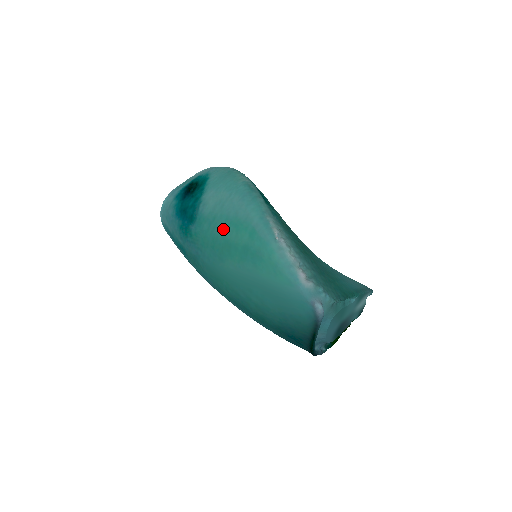
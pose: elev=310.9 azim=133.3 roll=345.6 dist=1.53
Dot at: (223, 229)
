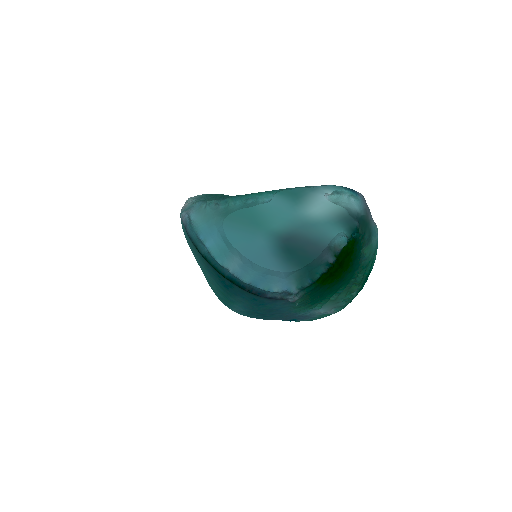
Dot at: occluded
